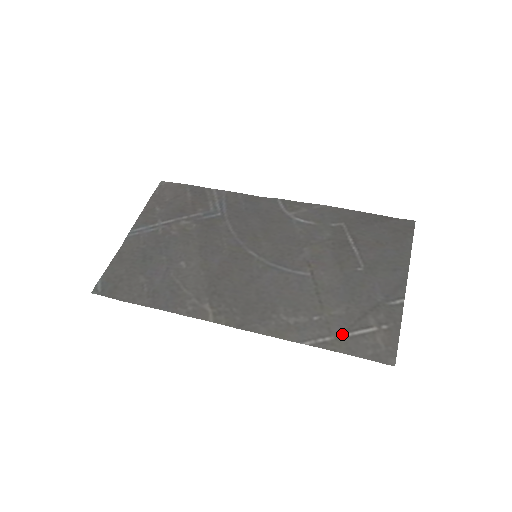
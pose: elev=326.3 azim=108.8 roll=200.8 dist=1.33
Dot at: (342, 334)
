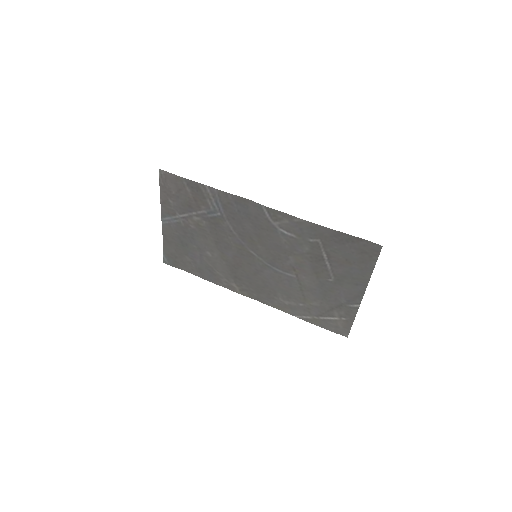
Dot at: (317, 317)
